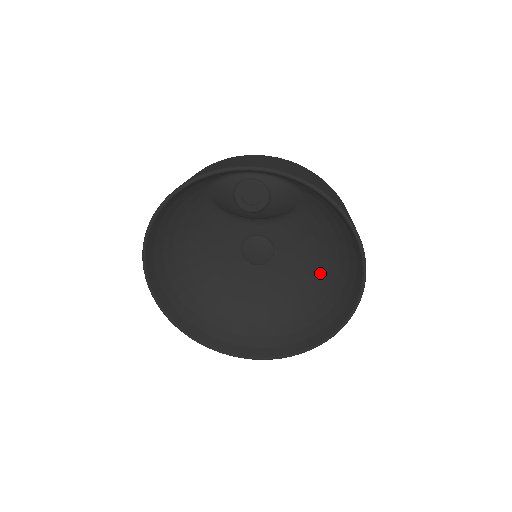
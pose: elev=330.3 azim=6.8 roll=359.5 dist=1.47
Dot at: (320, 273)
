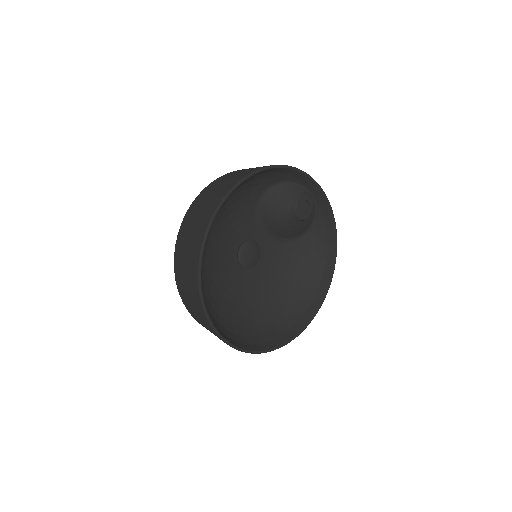
Dot at: (278, 295)
